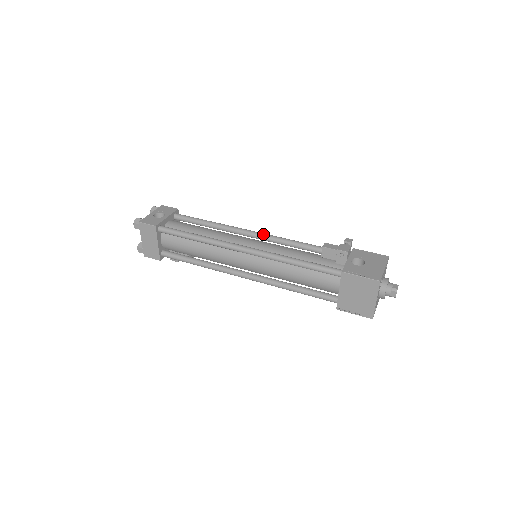
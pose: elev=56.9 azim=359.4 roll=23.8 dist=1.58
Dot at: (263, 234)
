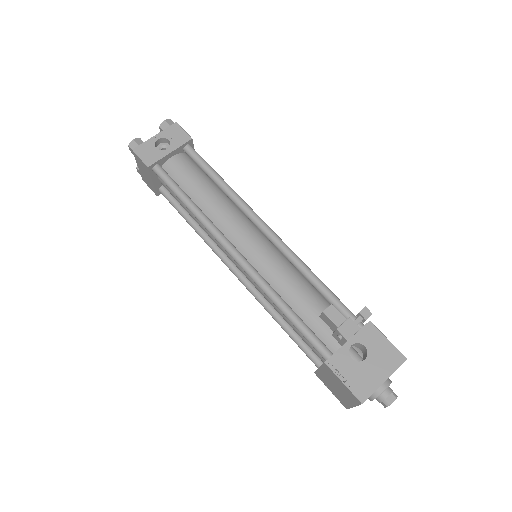
Dot at: (273, 236)
